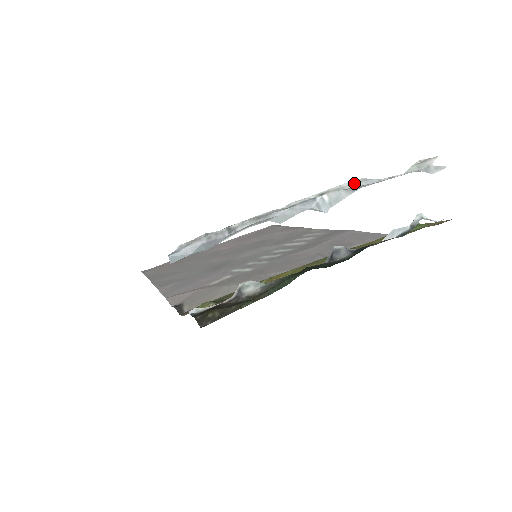
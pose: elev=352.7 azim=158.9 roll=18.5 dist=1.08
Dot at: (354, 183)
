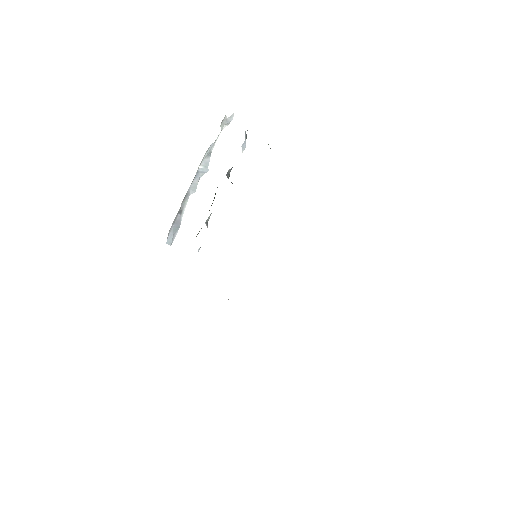
Dot at: (206, 153)
